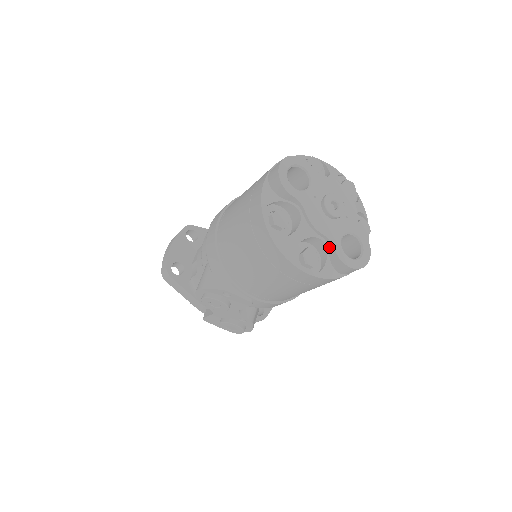
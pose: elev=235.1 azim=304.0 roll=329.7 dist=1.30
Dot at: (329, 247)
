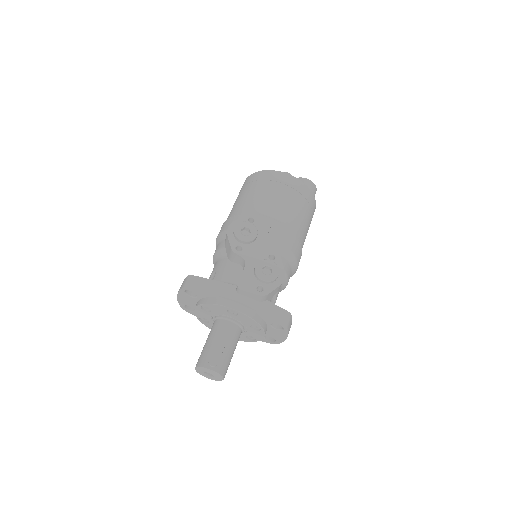
Dot at: occluded
